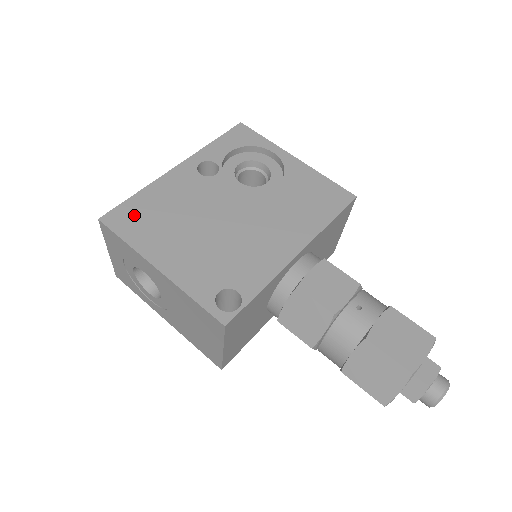
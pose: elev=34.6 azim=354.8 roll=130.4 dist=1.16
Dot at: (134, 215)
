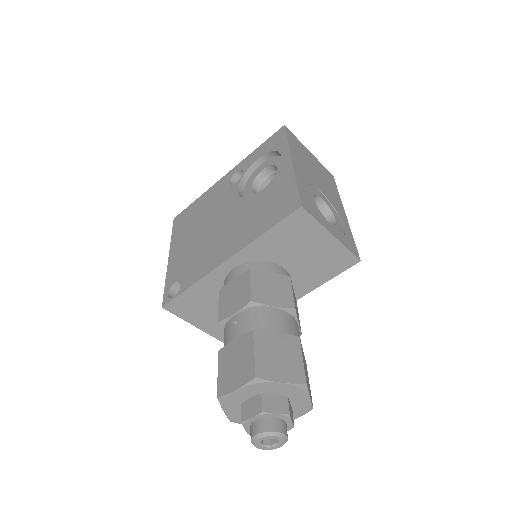
Dot at: (185, 217)
